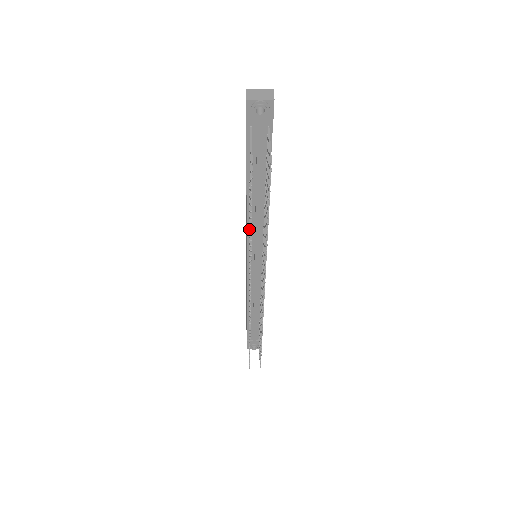
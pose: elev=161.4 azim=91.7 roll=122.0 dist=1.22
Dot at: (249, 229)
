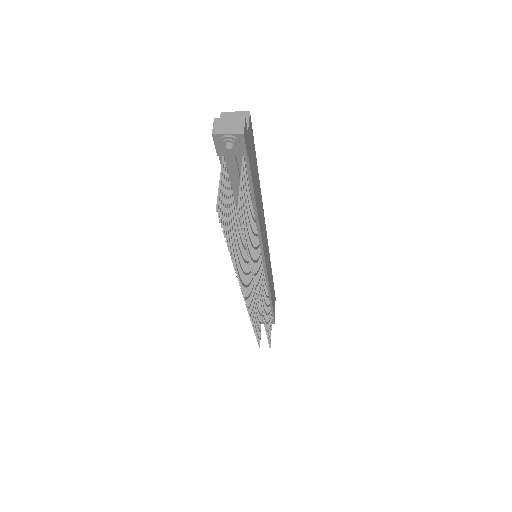
Dot at: (239, 243)
